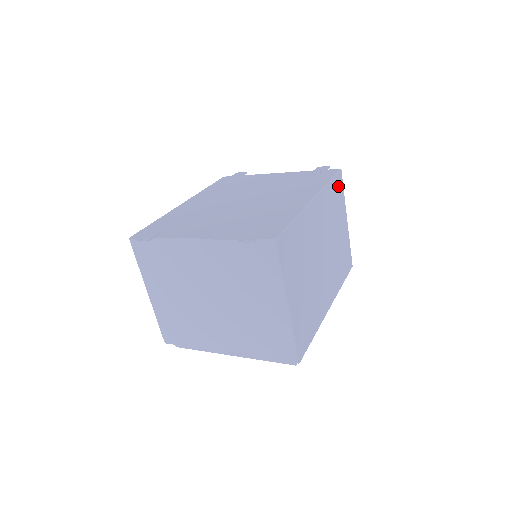
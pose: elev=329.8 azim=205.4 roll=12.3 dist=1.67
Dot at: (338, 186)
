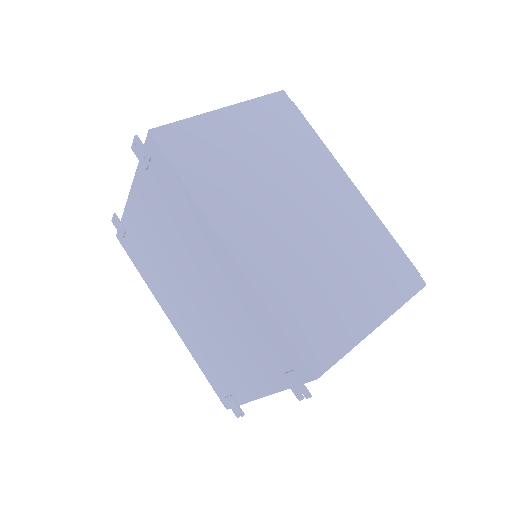
Dot at: (181, 145)
